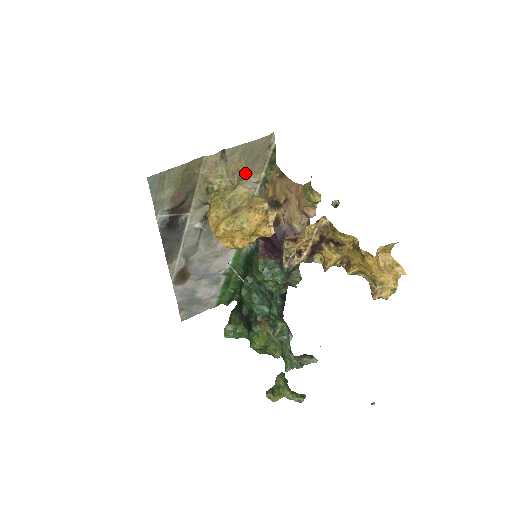
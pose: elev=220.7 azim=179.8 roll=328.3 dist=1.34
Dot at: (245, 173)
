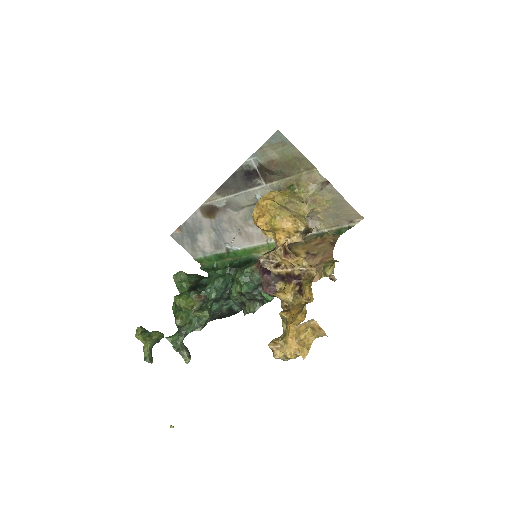
Dot at: (320, 213)
